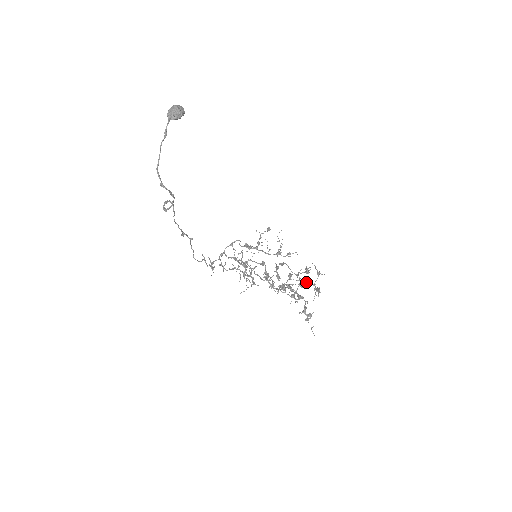
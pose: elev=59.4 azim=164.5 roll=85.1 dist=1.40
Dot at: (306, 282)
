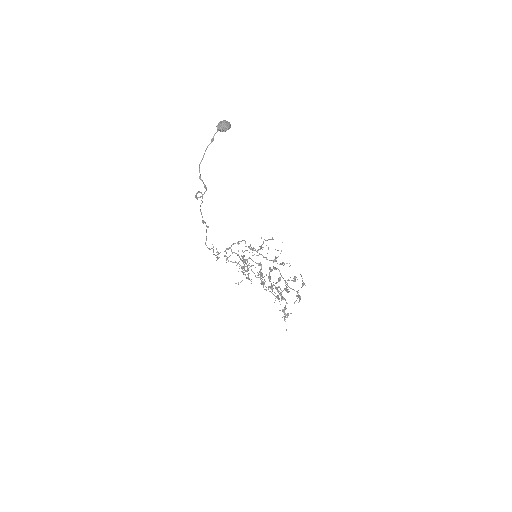
Dot at: occluded
